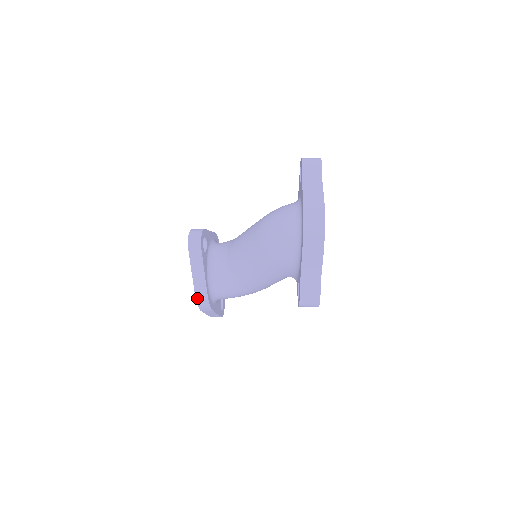
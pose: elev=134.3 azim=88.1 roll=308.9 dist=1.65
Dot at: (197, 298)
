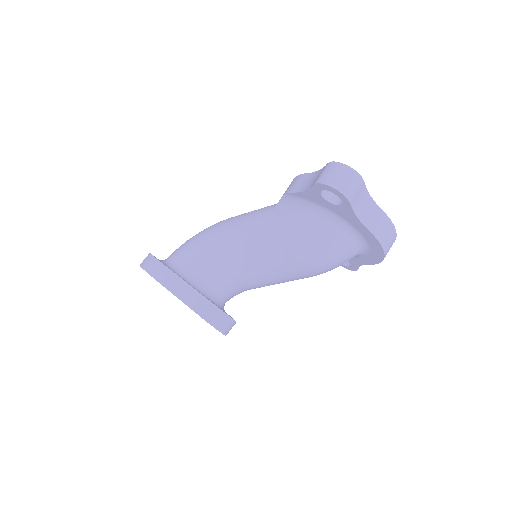
Dot at: occluded
